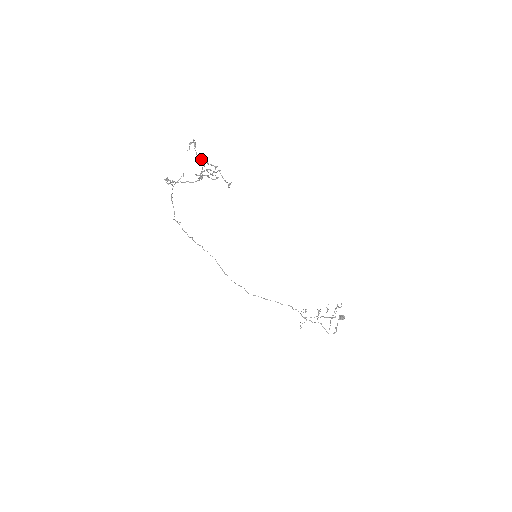
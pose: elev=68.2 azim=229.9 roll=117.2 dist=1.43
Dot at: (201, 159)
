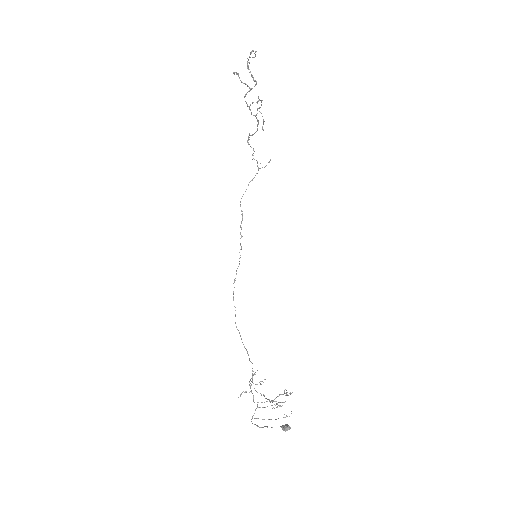
Dot at: (248, 65)
